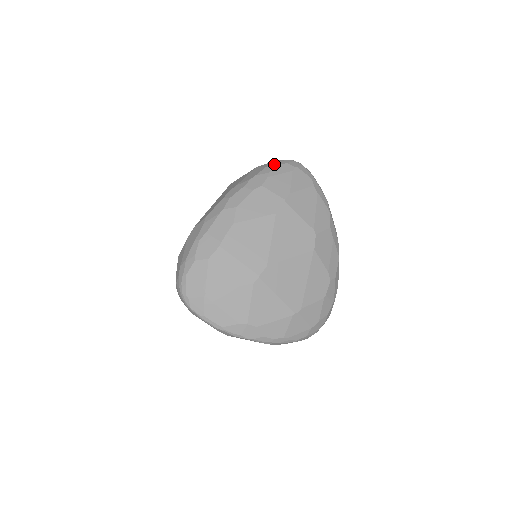
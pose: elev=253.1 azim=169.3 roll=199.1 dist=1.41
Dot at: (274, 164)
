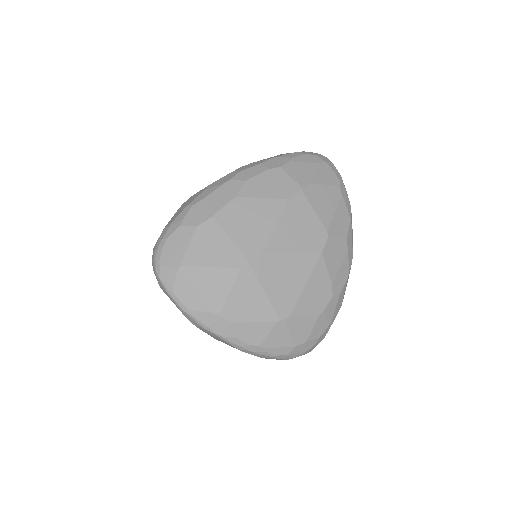
Dot at: (301, 152)
